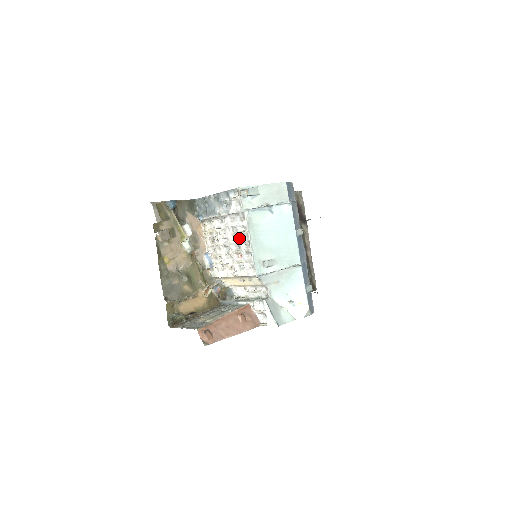
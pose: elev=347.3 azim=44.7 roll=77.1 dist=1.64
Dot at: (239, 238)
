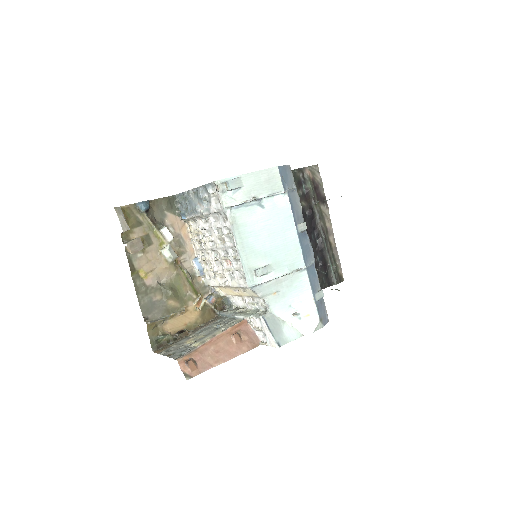
Dot at: (225, 242)
